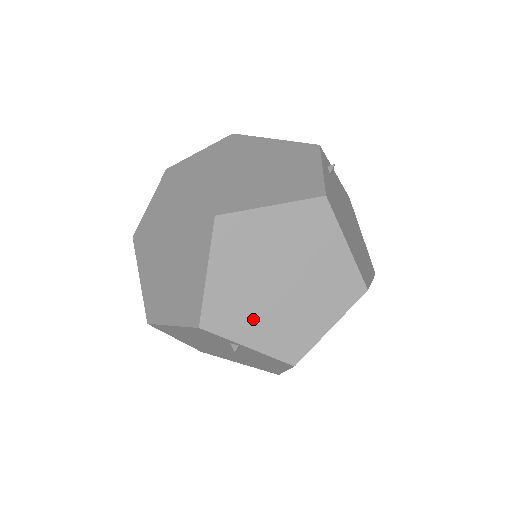
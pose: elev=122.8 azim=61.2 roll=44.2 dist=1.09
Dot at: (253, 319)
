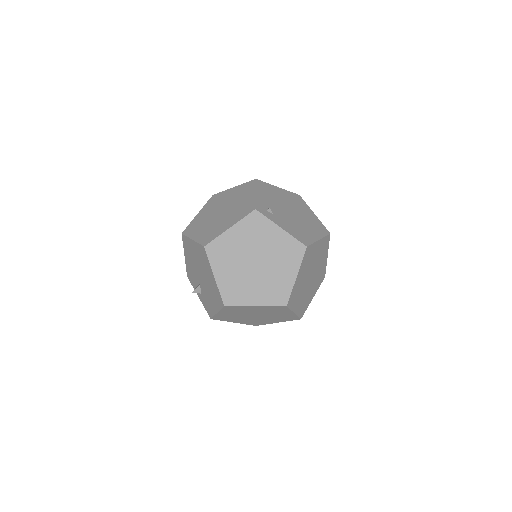
Dot at: (310, 294)
